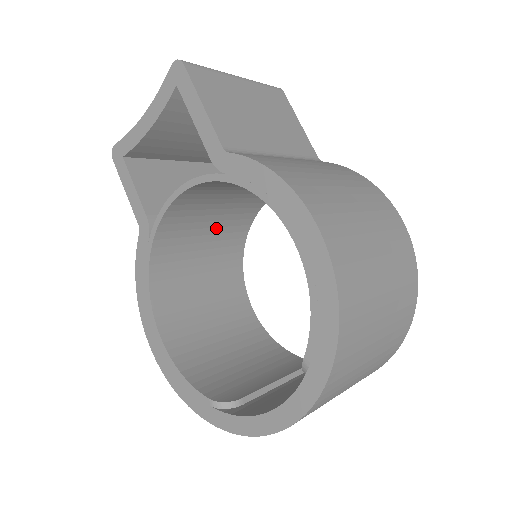
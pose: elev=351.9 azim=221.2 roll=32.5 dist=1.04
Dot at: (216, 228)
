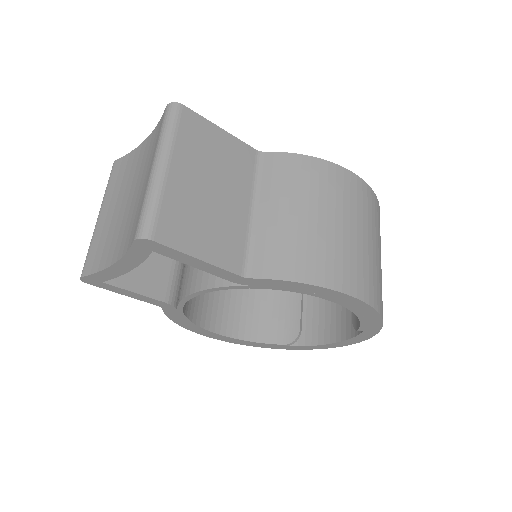
Dot at: occluded
